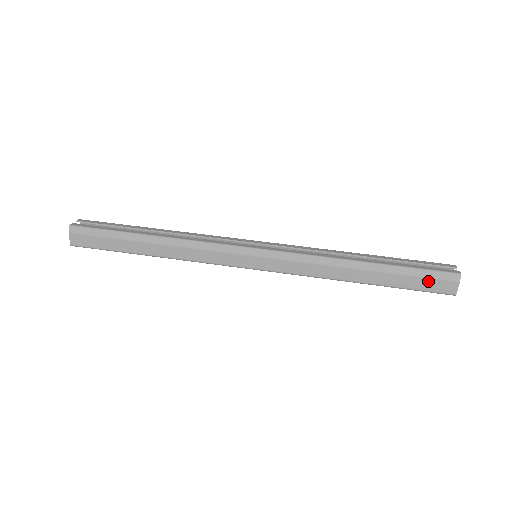
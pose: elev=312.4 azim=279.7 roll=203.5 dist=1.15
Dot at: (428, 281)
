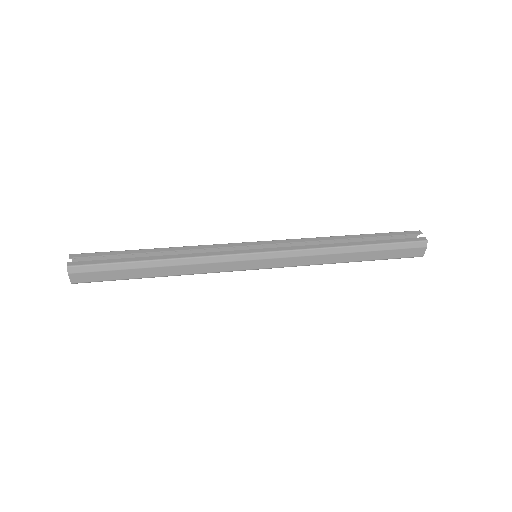
Dot at: (403, 251)
